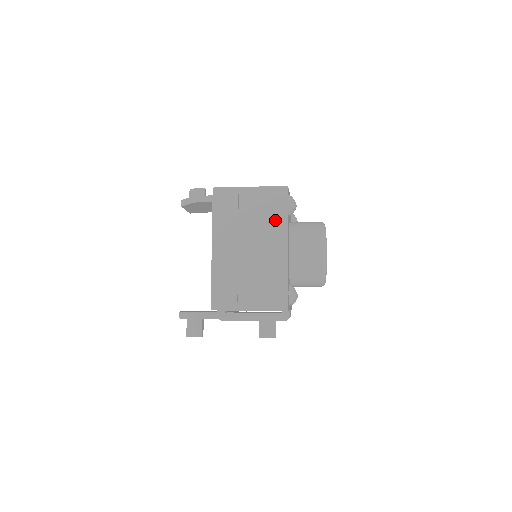
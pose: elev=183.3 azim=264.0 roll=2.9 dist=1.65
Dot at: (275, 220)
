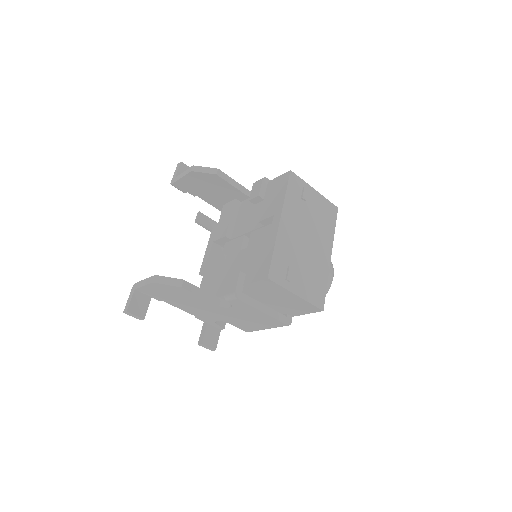
Dot at: (327, 228)
